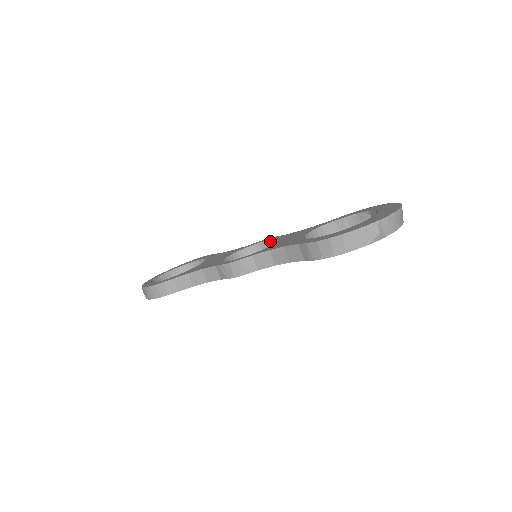
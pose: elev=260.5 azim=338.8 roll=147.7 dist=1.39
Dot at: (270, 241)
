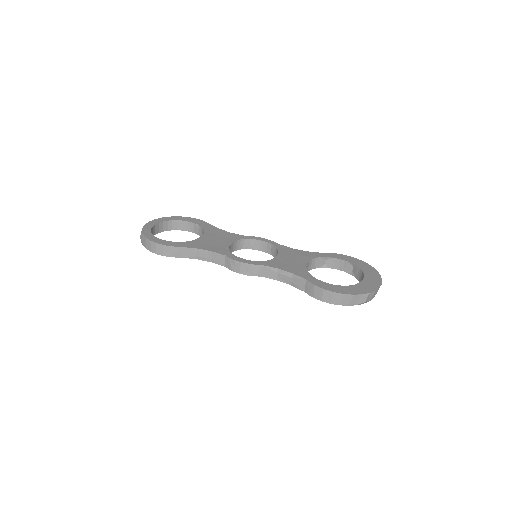
Dot at: (267, 243)
